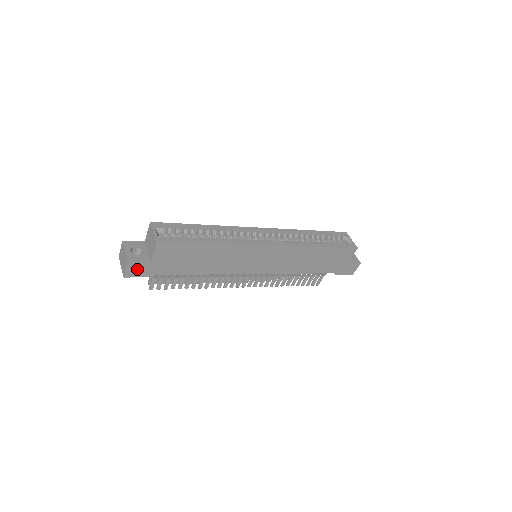
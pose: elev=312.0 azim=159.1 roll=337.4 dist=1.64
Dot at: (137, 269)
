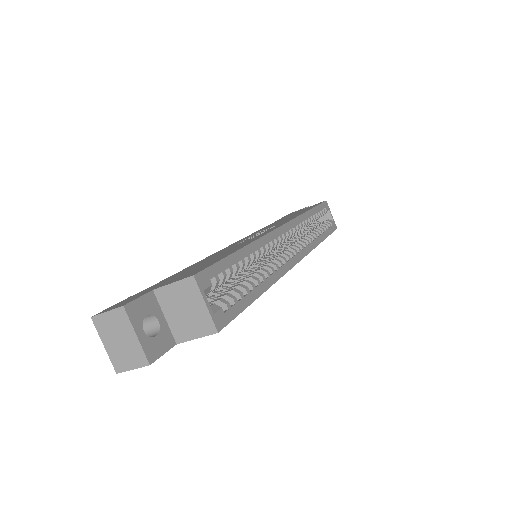
Dot at: occluded
